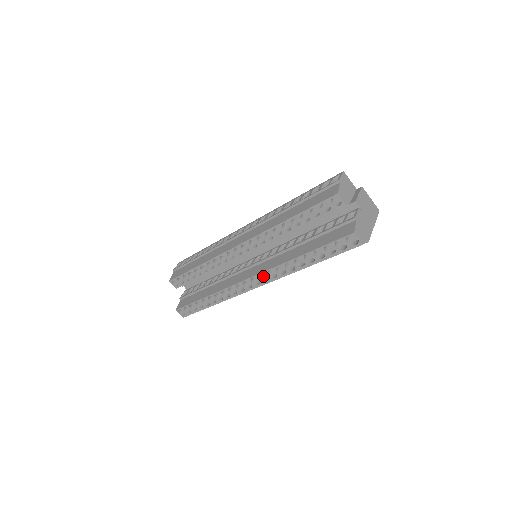
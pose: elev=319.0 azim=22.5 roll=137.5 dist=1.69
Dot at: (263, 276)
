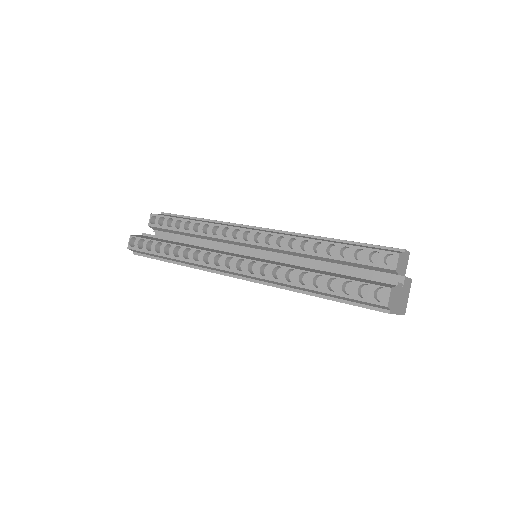
Dot at: (252, 268)
